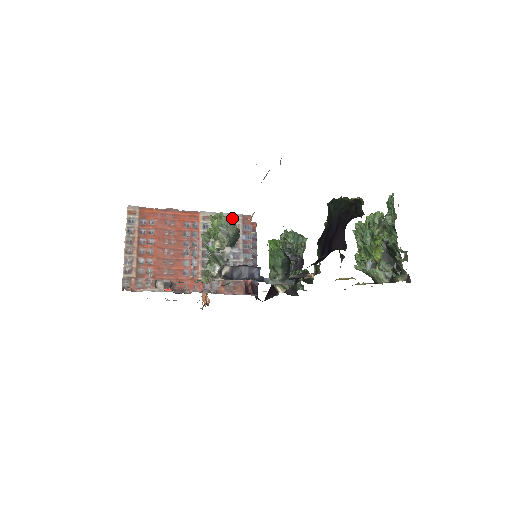
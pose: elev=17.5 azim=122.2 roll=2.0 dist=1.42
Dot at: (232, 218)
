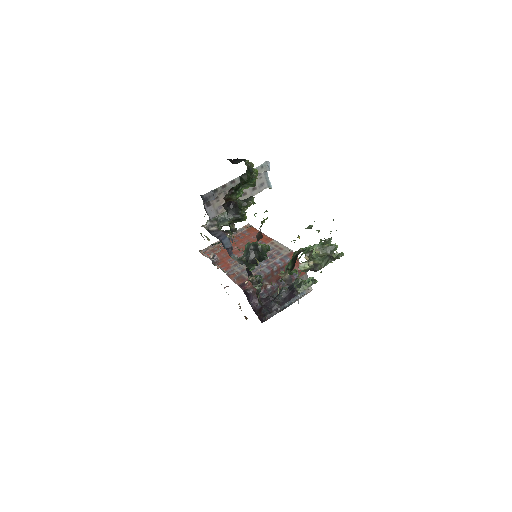
Dot at: occluded
